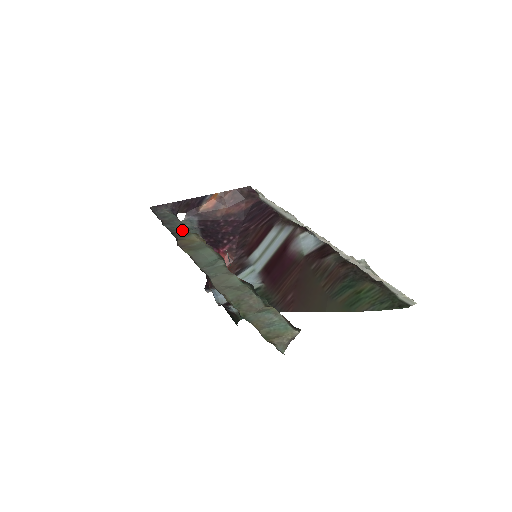
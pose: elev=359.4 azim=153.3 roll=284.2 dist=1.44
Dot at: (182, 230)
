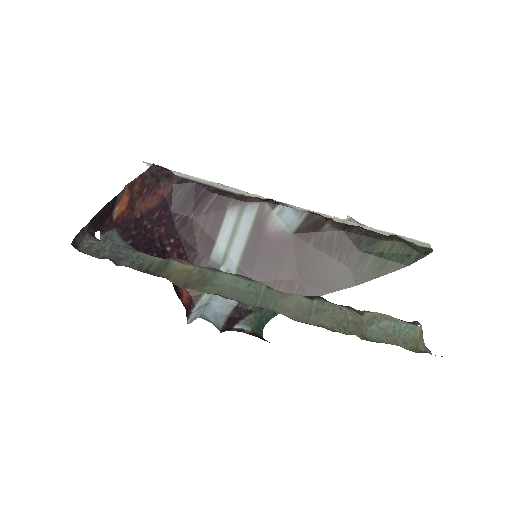
Dot at: (151, 261)
